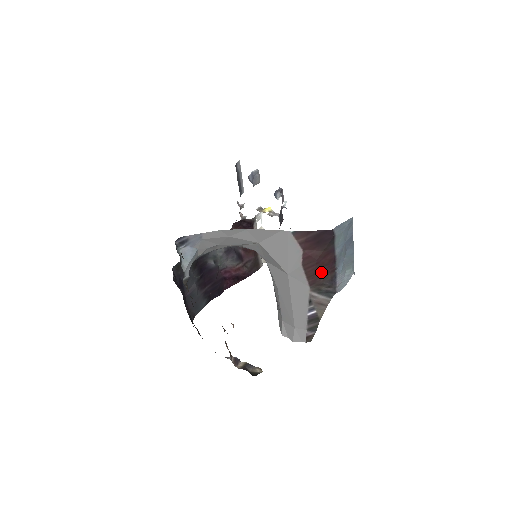
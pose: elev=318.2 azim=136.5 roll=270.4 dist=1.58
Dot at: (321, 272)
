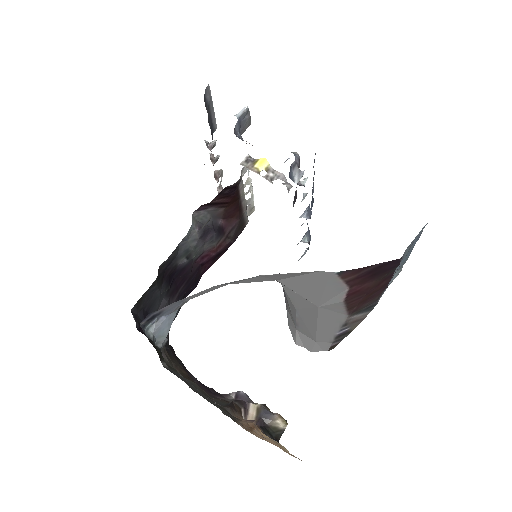
Dot at: (368, 299)
